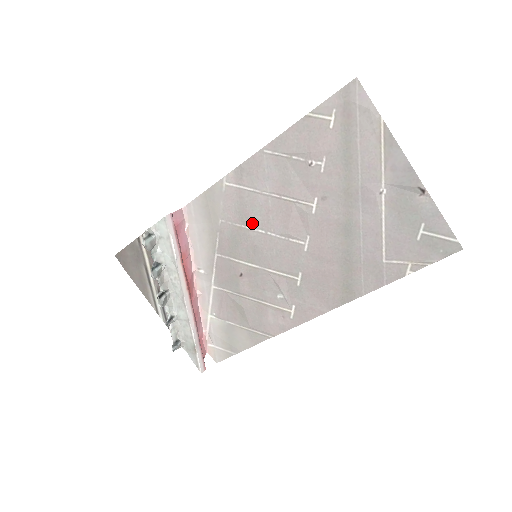
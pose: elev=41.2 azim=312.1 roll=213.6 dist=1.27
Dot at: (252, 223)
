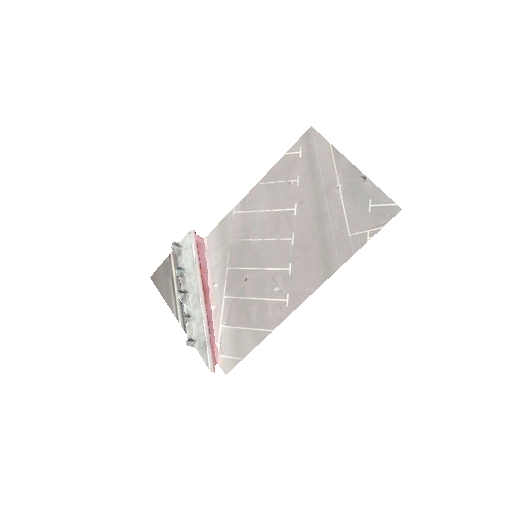
Dot at: (253, 235)
